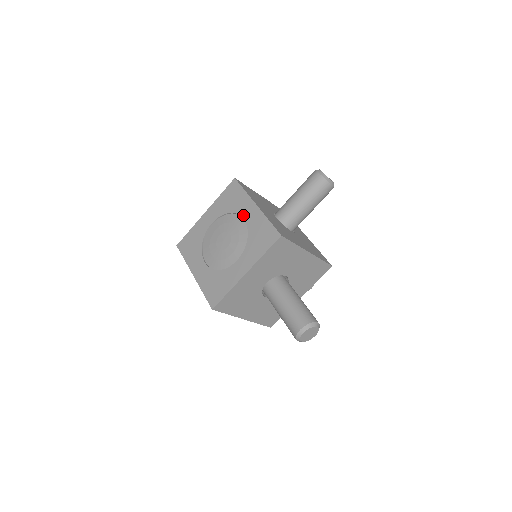
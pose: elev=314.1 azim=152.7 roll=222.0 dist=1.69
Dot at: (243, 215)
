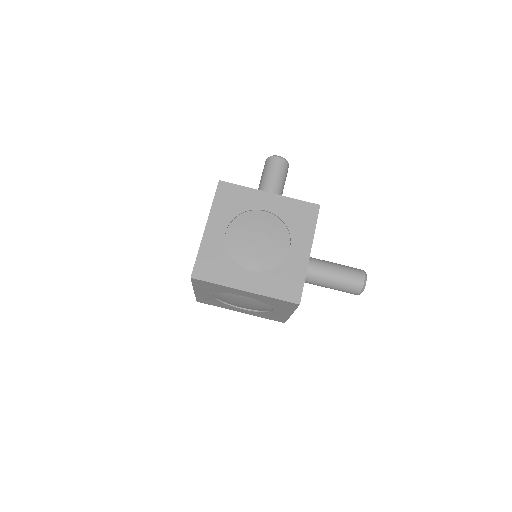
Dot at: (262, 207)
